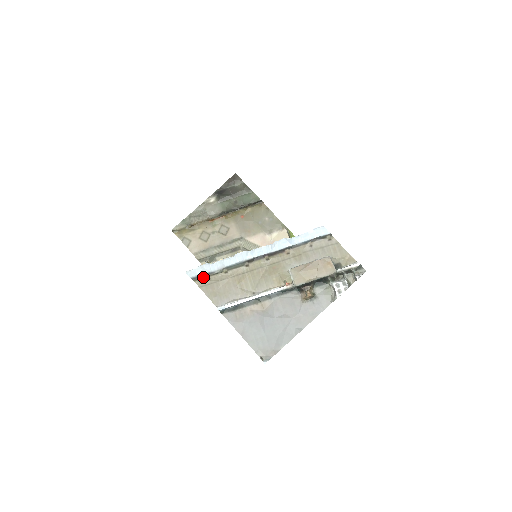
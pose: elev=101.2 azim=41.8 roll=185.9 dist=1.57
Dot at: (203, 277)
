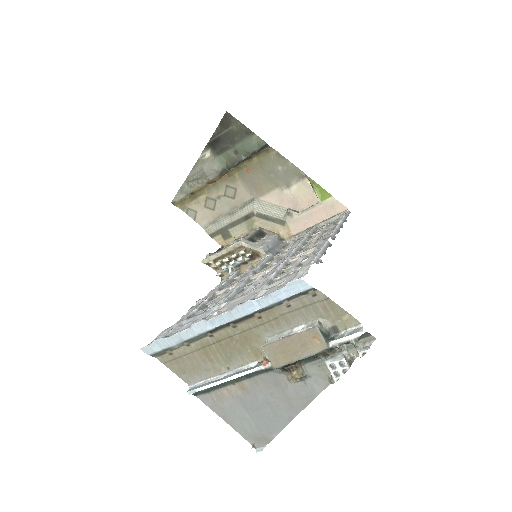
Dot at: (163, 353)
